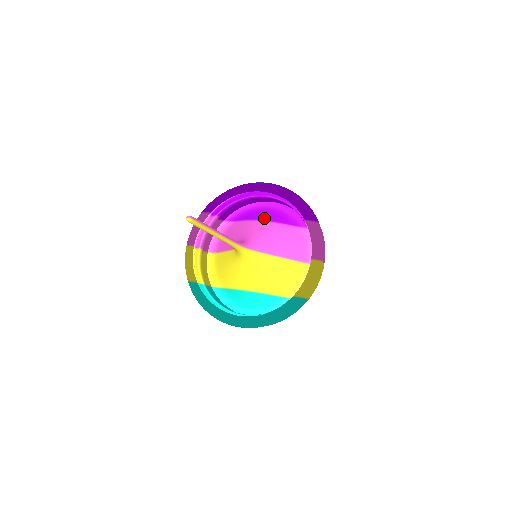
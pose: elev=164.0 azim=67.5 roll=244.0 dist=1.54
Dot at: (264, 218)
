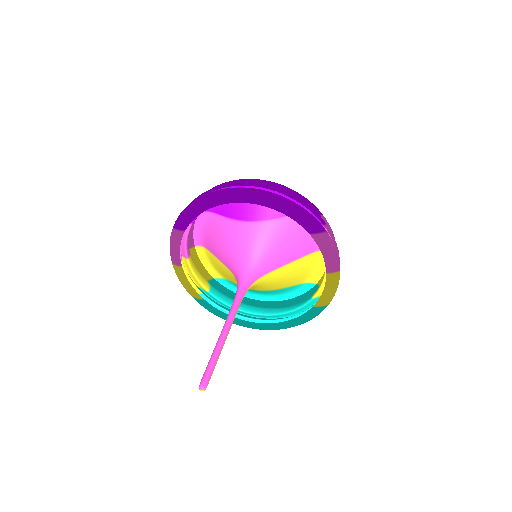
Dot at: (252, 216)
